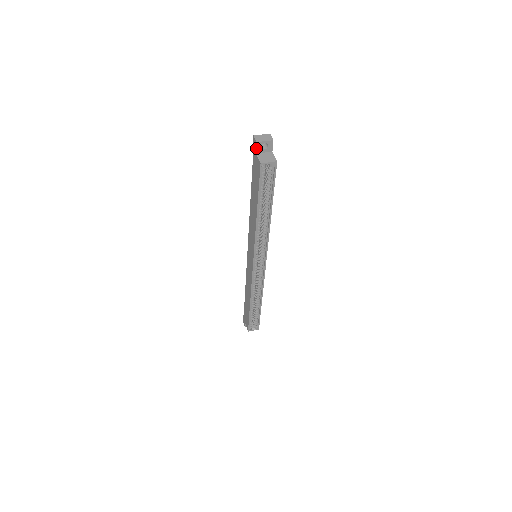
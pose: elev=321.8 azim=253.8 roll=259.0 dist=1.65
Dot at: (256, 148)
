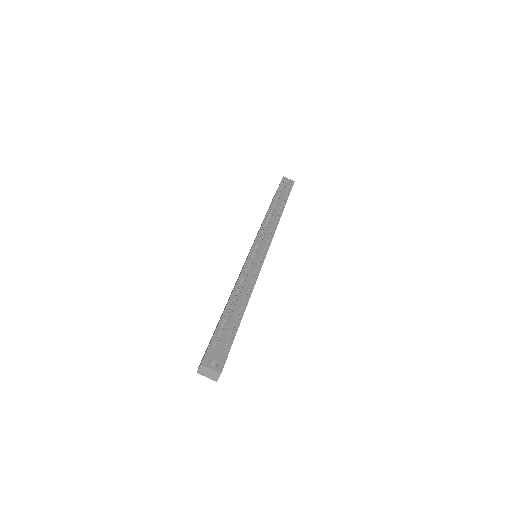
Dot at: occluded
